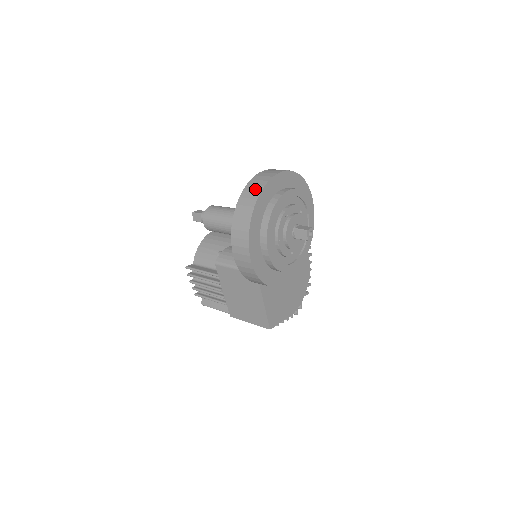
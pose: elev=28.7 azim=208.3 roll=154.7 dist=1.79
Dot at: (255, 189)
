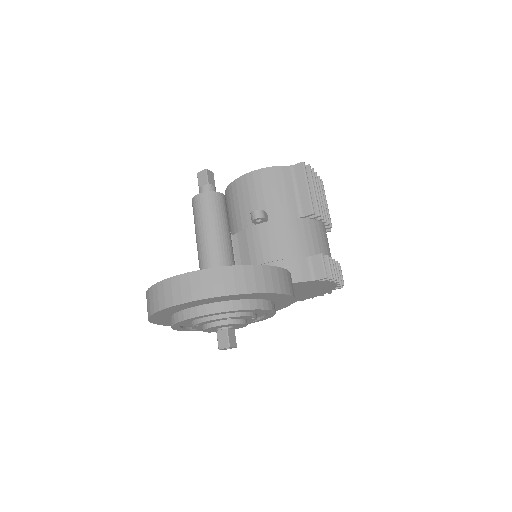
Dot at: (148, 307)
